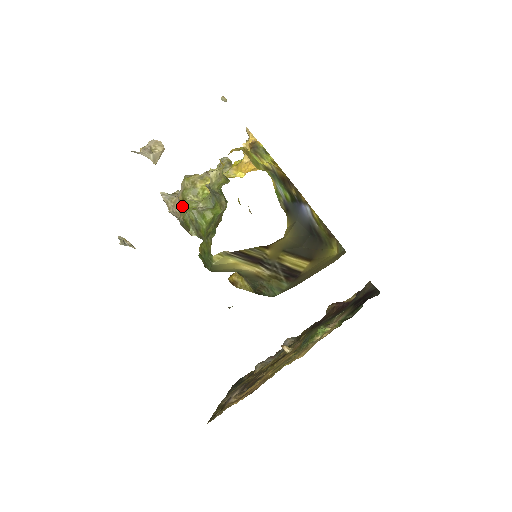
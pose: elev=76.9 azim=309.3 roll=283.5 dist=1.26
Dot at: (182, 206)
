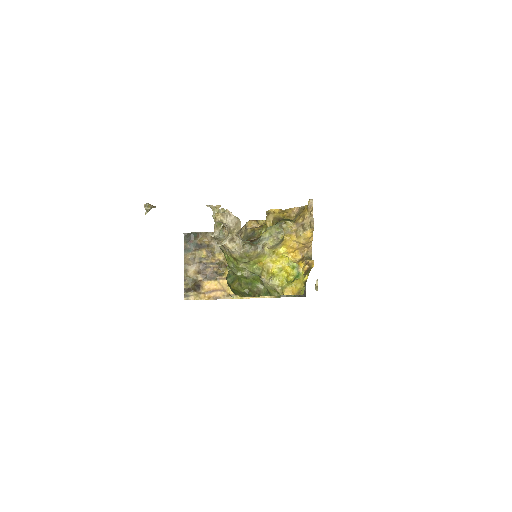
Dot at: (230, 256)
